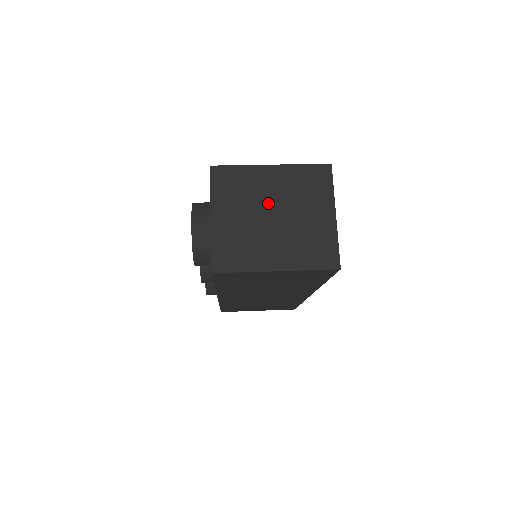
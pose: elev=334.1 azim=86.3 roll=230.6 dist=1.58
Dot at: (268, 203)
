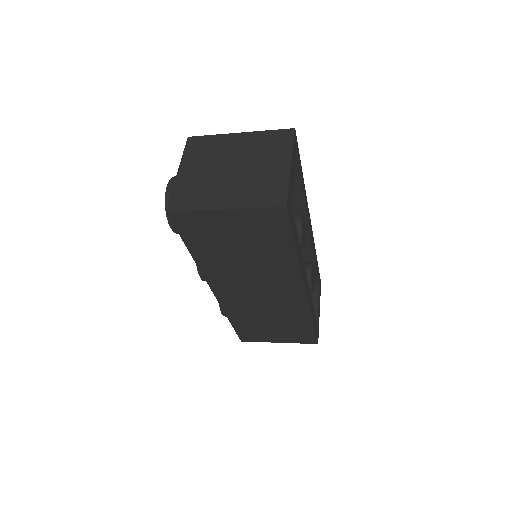
Dot at: (230, 159)
